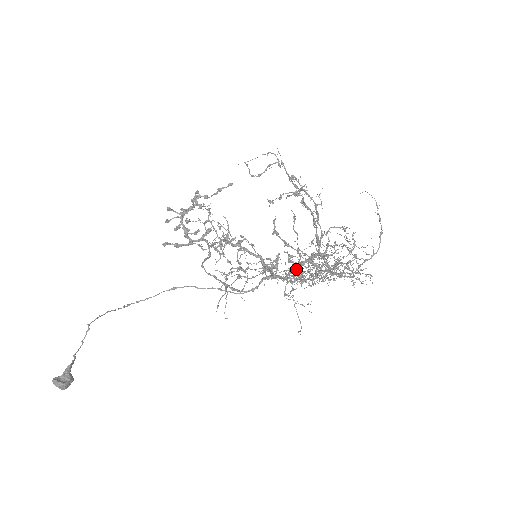
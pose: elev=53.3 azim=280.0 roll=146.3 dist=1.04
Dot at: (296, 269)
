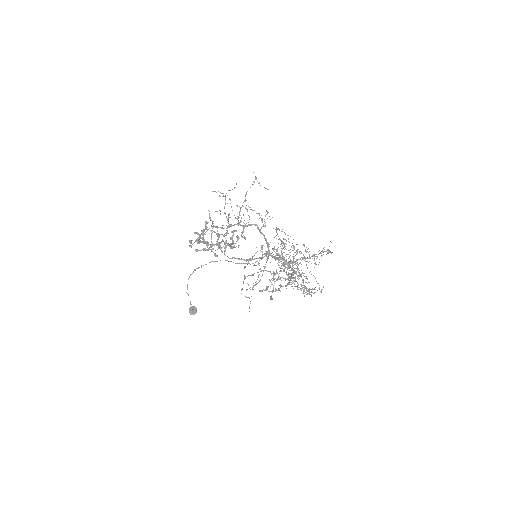
Dot at: (282, 268)
